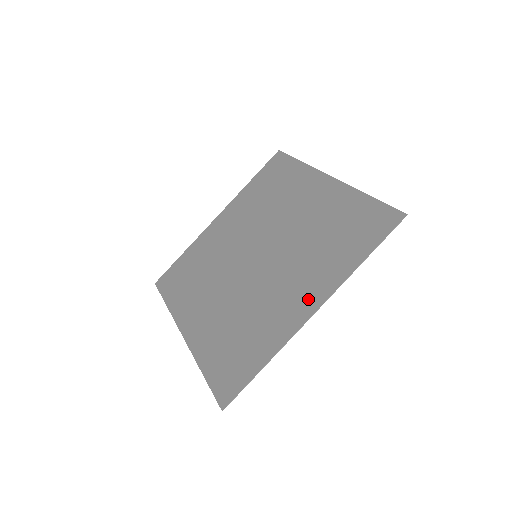
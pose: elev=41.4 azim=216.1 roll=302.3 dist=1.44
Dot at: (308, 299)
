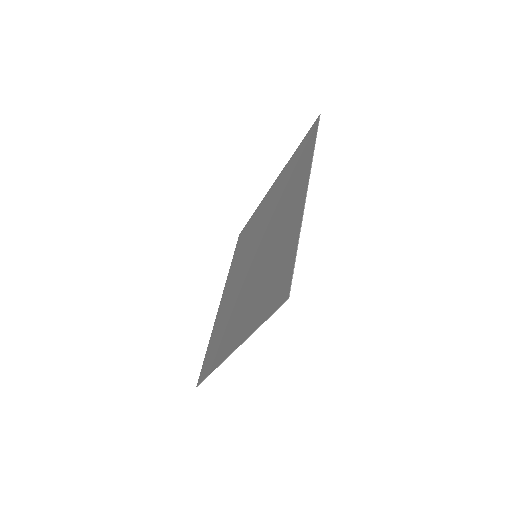
Dot at: (238, 334)
